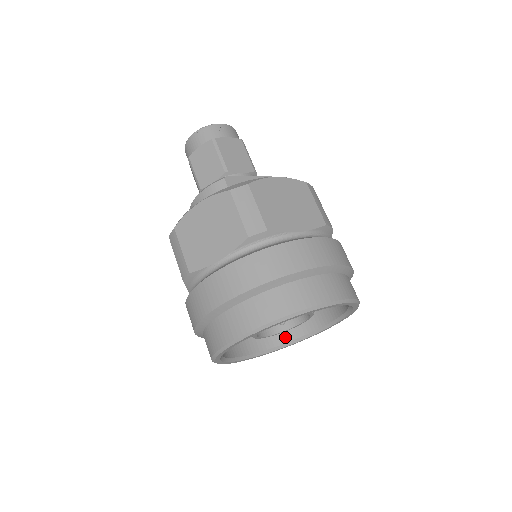
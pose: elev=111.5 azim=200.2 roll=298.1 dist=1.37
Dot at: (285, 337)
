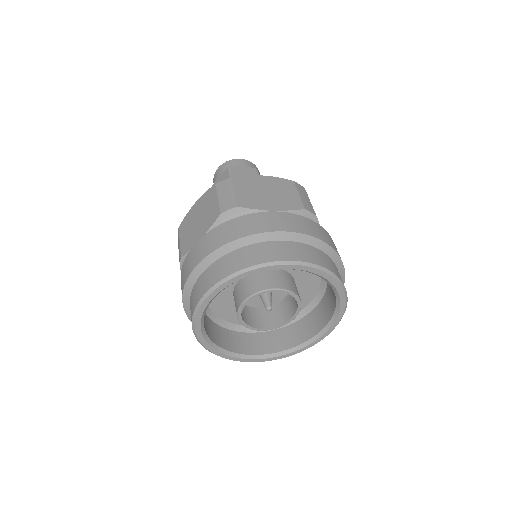
Dot at: (232, 347)
